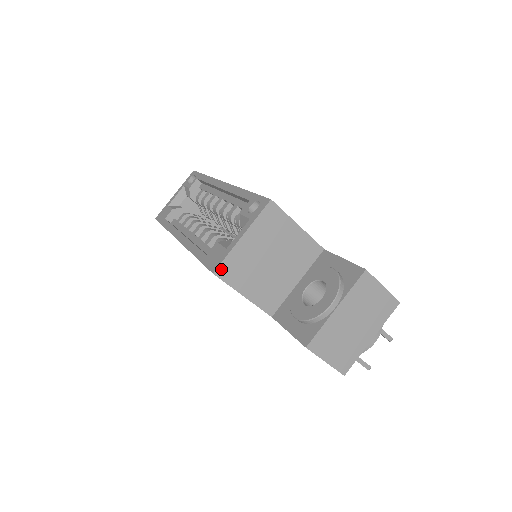
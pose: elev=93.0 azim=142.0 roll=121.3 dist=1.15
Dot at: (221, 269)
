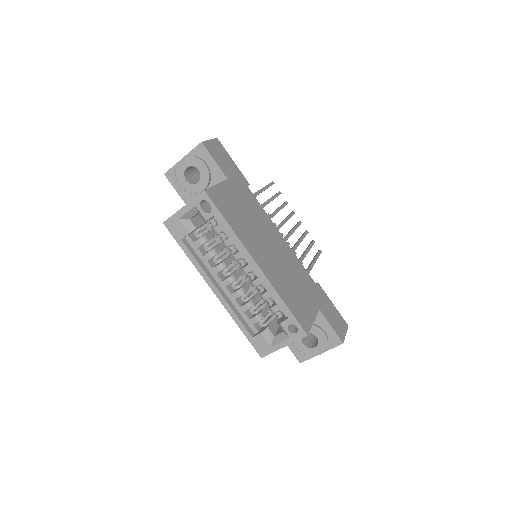
Dot at: (266, 355)
